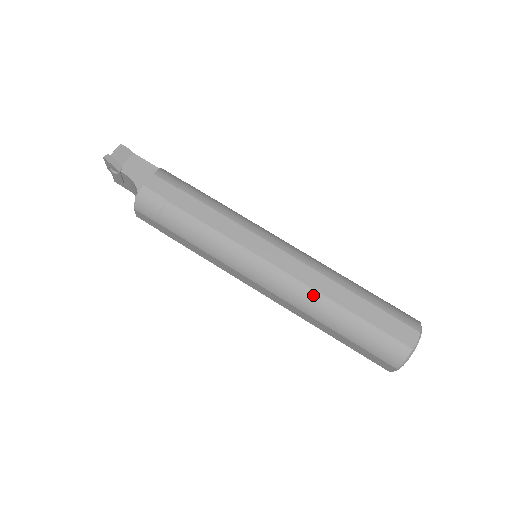
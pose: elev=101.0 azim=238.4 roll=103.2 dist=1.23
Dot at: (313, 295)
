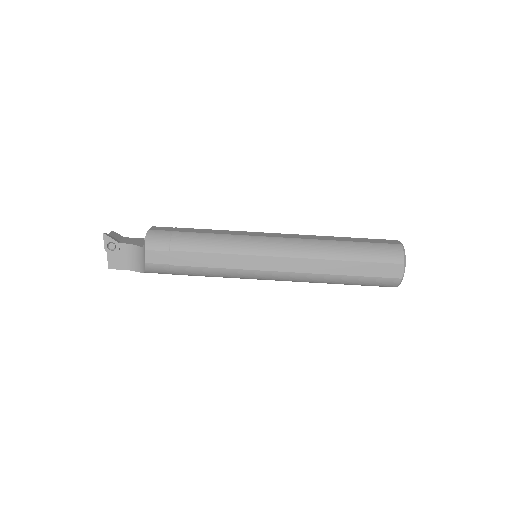
Dot at: (315, 242)
